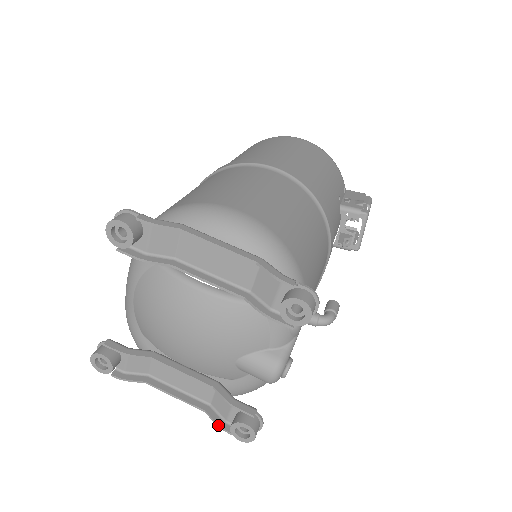
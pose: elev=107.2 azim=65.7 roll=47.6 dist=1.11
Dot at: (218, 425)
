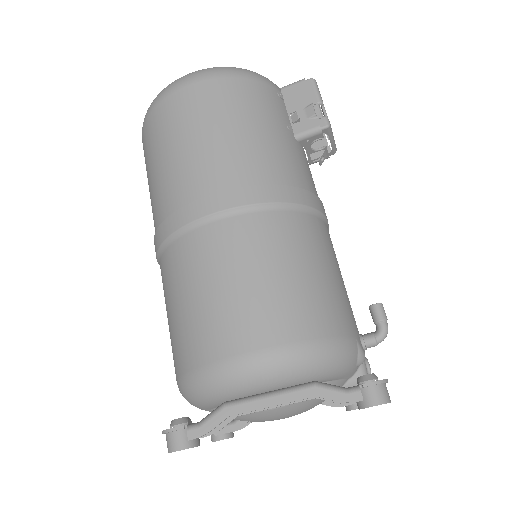
Dot at: occluded
